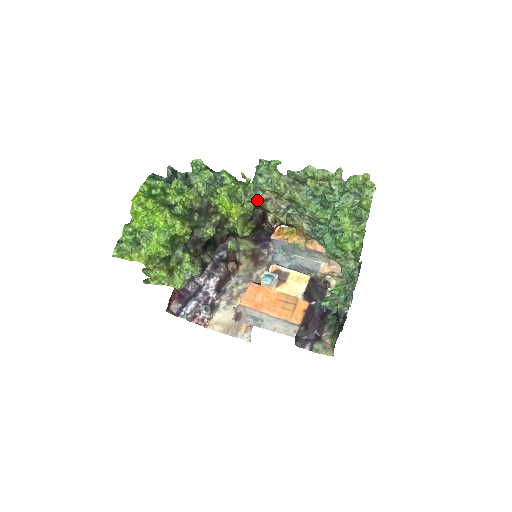
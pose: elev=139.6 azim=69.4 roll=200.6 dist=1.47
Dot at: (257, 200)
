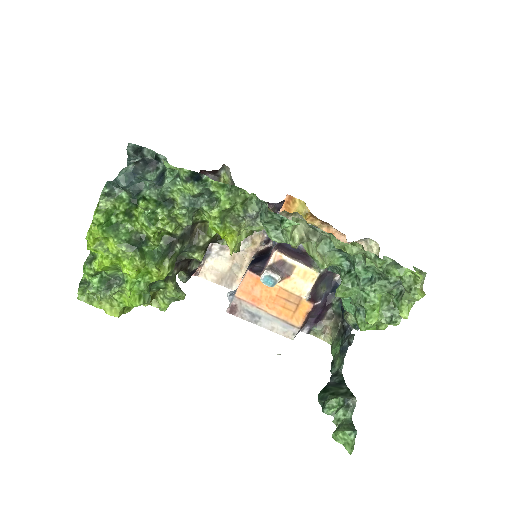
Dot at: (261, 230)
